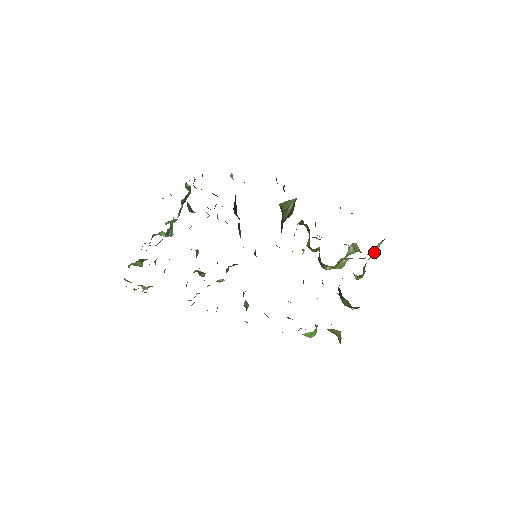
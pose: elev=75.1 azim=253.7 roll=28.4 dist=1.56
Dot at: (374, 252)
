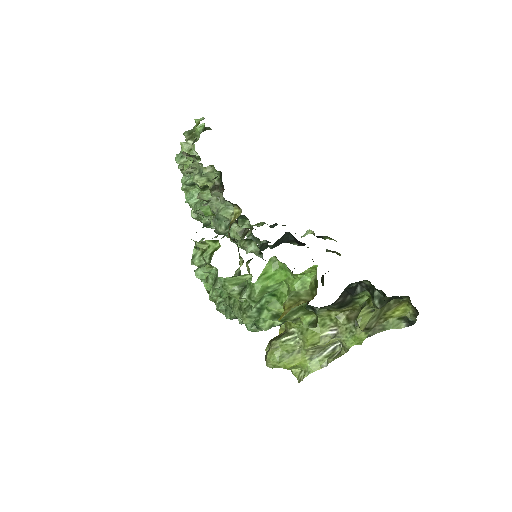
Dot at: (392, 322)
